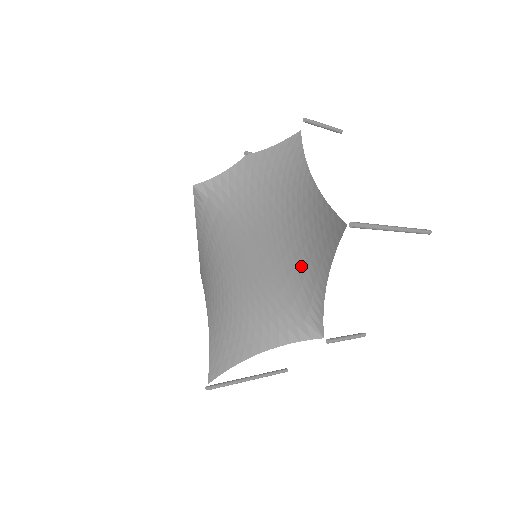
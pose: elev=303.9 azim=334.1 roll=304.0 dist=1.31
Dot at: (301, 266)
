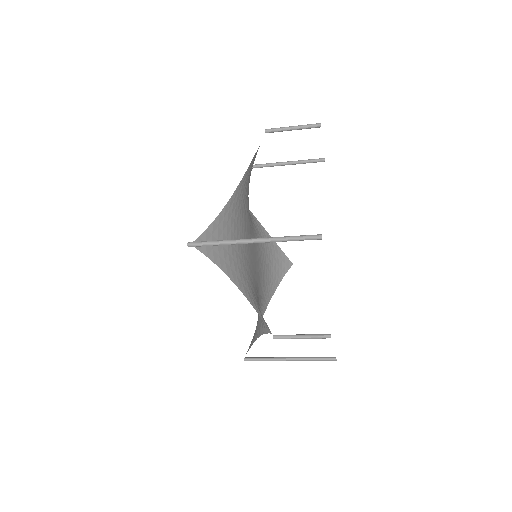
Dot at: (244, 269)
